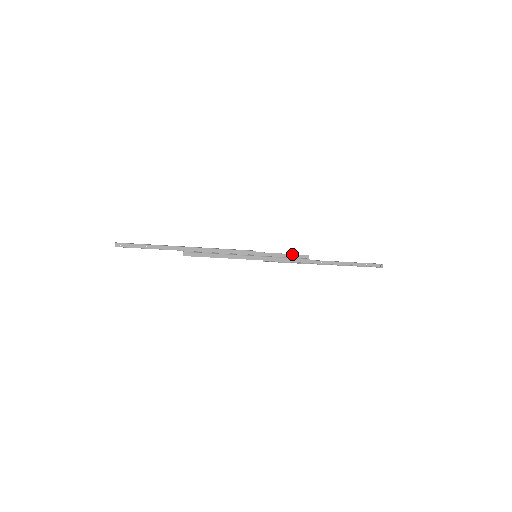
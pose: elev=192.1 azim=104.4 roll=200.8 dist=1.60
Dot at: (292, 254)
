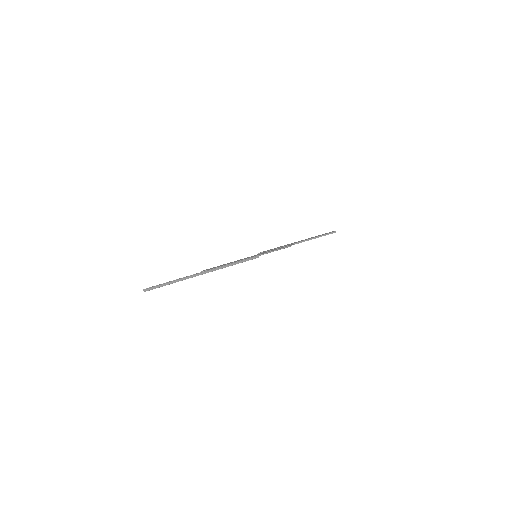
Dot at: occluded
